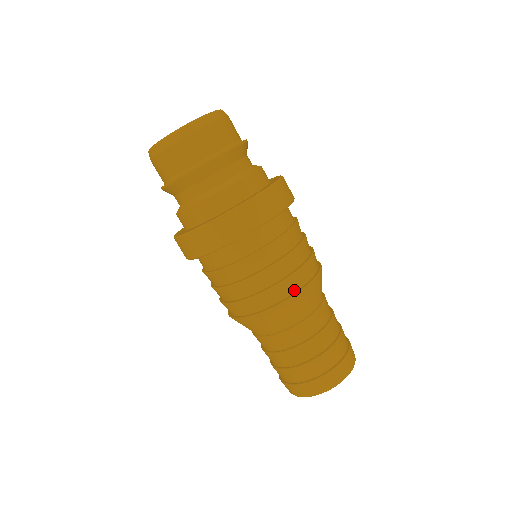
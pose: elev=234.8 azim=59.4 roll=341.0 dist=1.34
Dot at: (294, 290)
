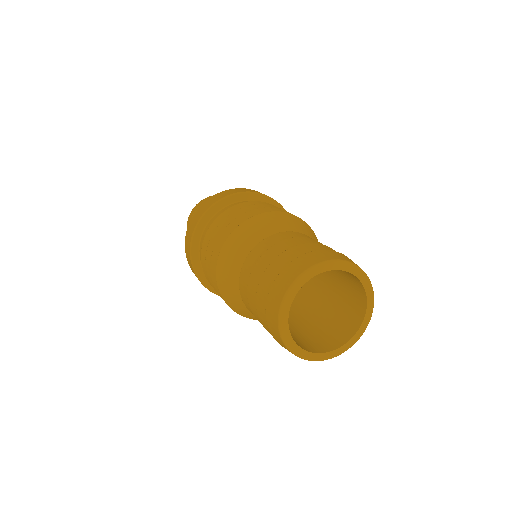
Dot at: (227, 242)
